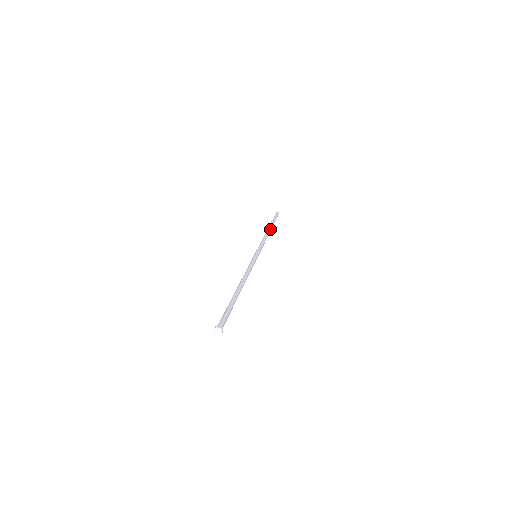
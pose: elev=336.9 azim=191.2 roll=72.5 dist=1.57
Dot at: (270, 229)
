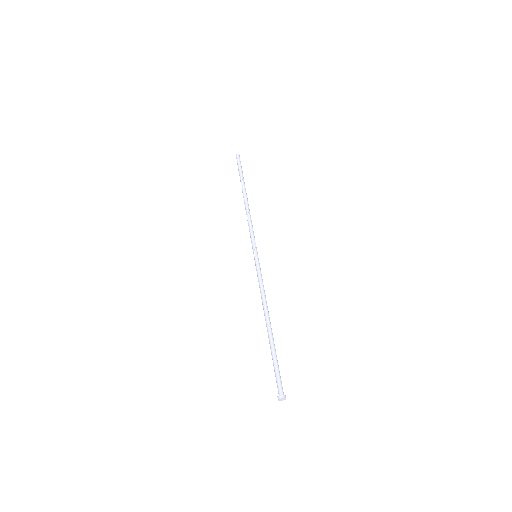
Dot at: occluded
